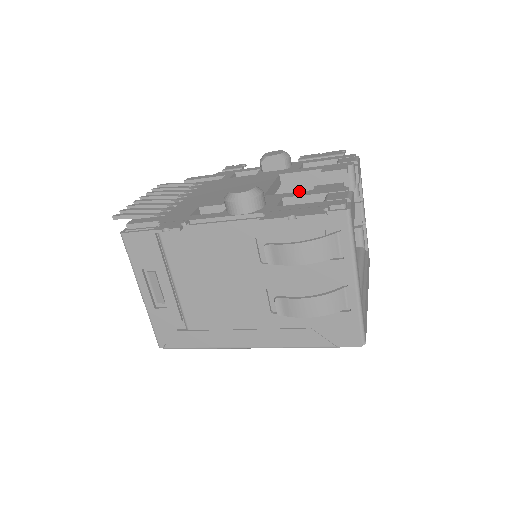
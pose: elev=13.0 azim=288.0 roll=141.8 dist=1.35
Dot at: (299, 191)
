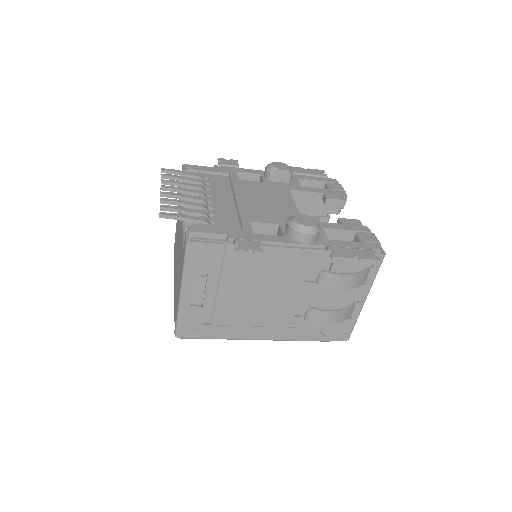
Dot at: (299, 206)
